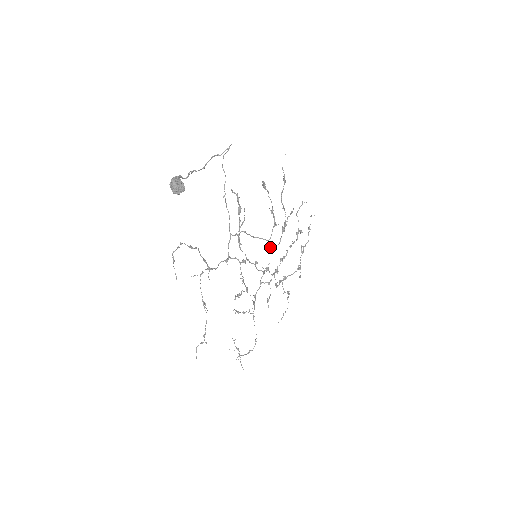
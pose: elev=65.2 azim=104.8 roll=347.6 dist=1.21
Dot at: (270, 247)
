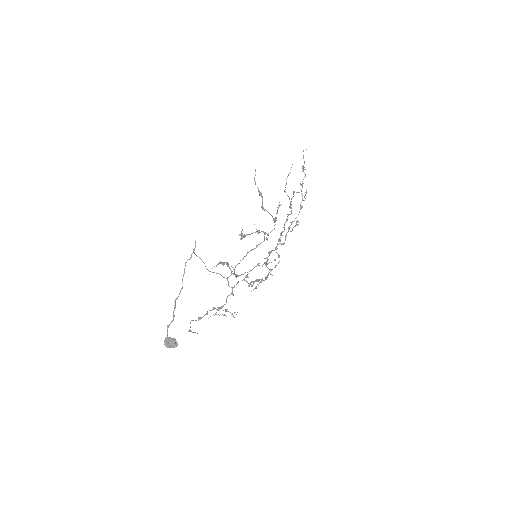
Dot at: (267, 240)
